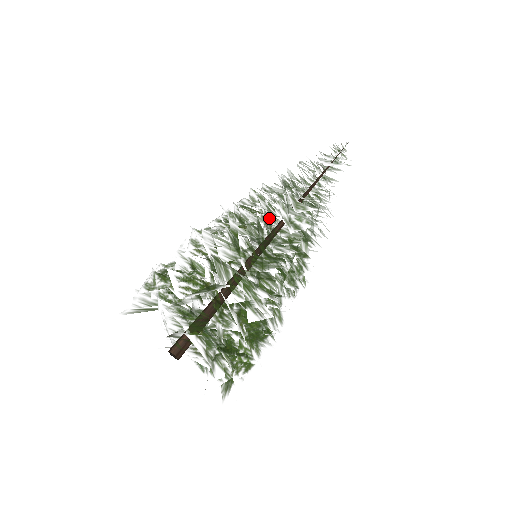
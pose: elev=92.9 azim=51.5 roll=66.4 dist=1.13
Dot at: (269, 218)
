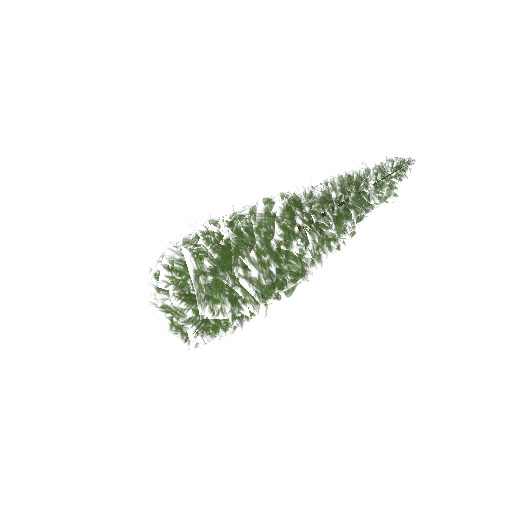
Dot at: occluded
